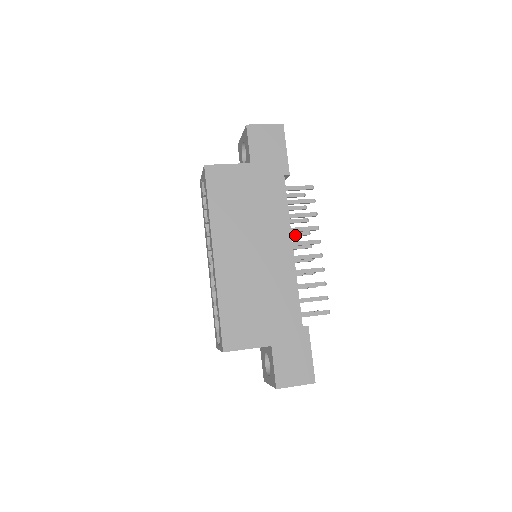
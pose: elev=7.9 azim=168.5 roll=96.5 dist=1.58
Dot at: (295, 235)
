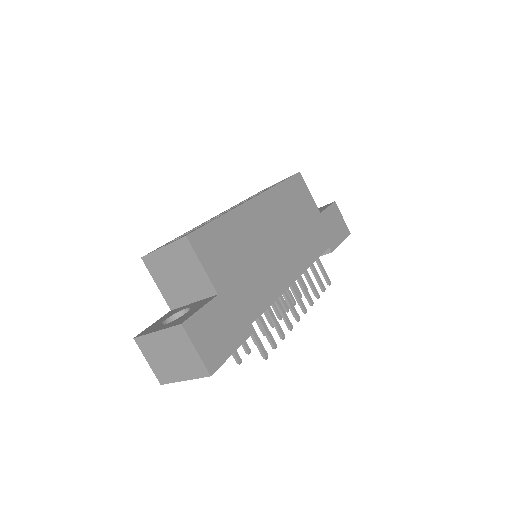
Dot at: (280, 296)
